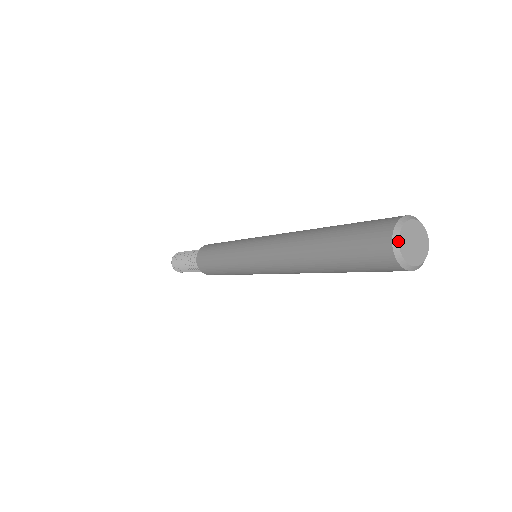
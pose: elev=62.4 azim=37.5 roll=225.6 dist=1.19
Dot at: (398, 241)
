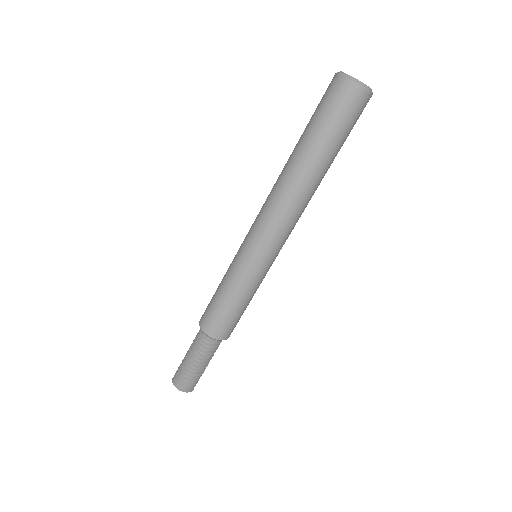
Dot at: (346, 74)
